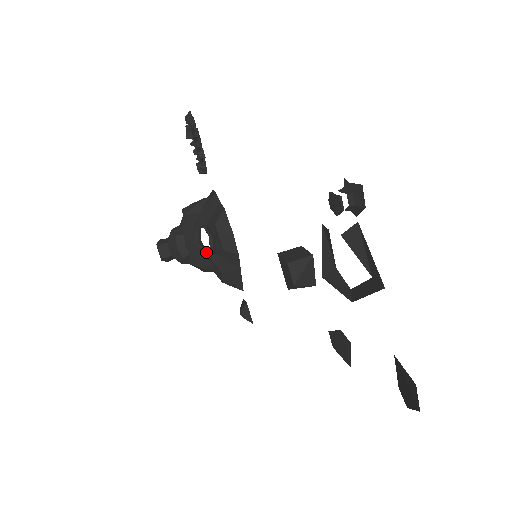
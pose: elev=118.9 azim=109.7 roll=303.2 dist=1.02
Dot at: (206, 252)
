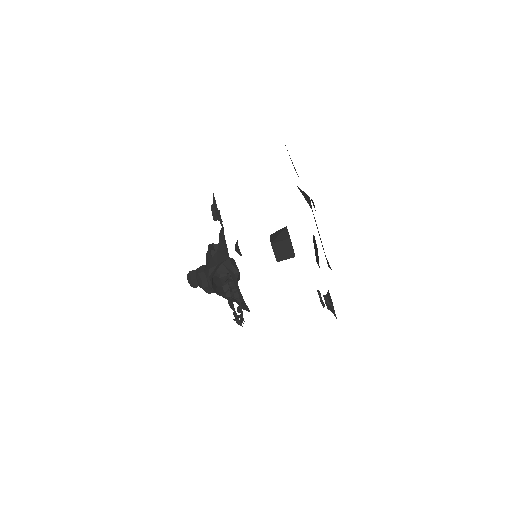
Dot at: occluded
